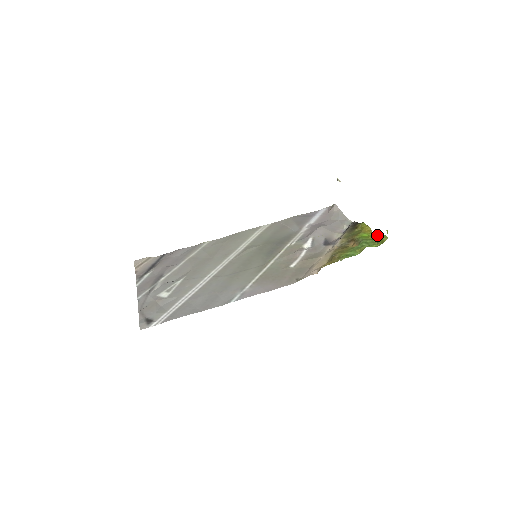
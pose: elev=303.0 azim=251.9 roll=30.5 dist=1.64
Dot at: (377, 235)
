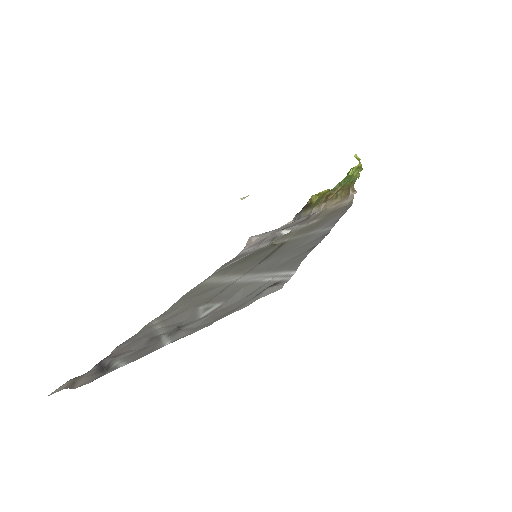
Dot at: occluded
